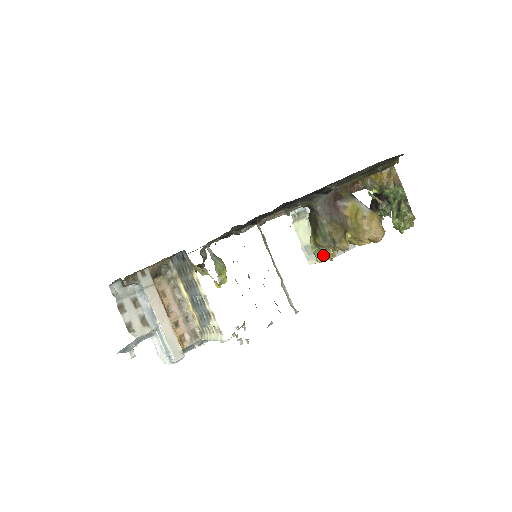
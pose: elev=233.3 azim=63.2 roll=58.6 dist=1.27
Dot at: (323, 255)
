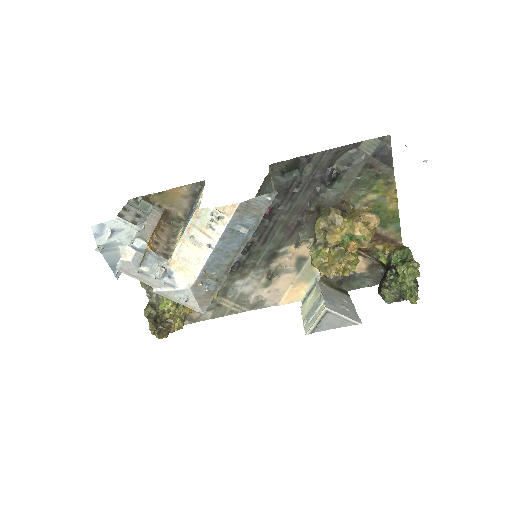
Dot at: (319, 253)
